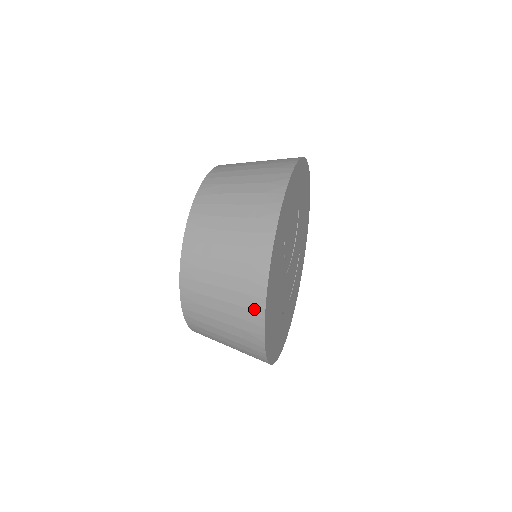
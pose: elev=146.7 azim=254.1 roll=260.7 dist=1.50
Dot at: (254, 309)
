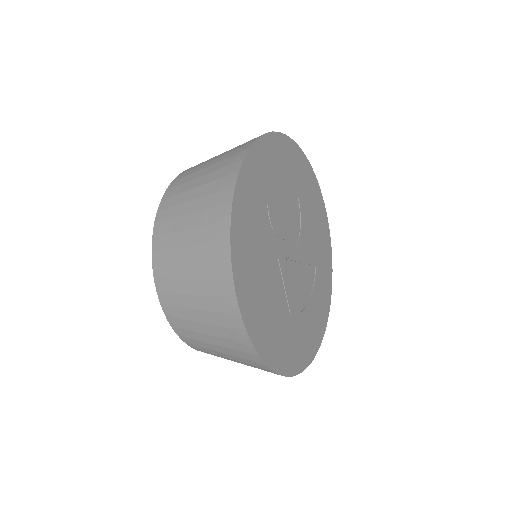
Dot at: (220, 258)
